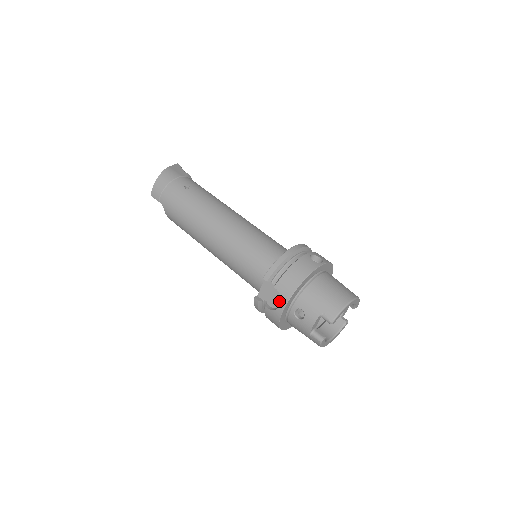
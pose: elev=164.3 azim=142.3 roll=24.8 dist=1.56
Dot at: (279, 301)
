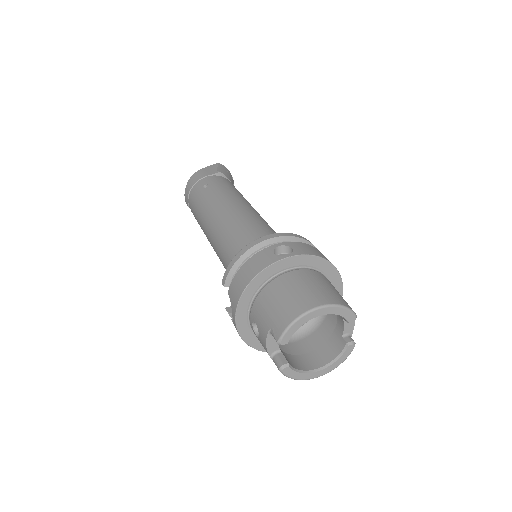
Dot at: occluded
